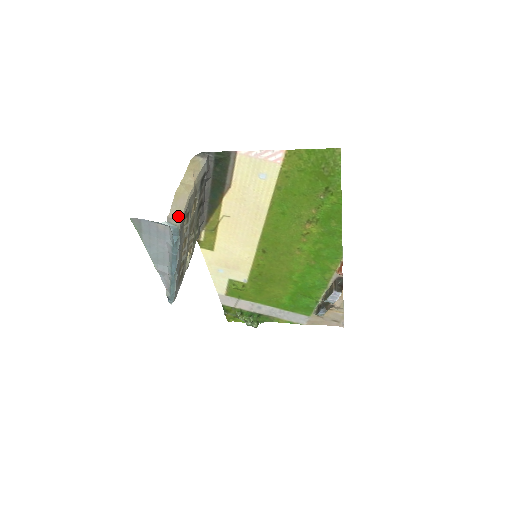
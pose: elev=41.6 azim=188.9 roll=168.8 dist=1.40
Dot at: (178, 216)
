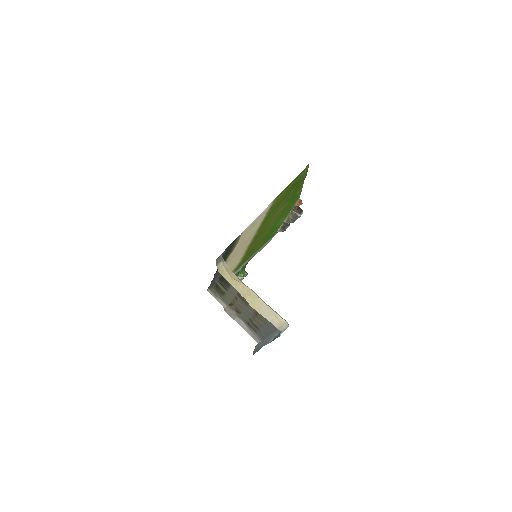
Dot at: (279, 320)
